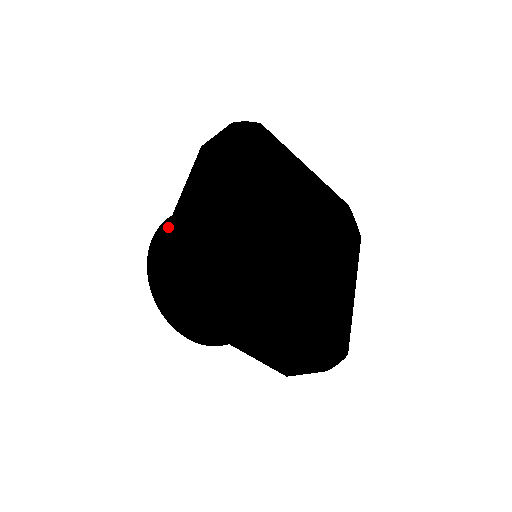
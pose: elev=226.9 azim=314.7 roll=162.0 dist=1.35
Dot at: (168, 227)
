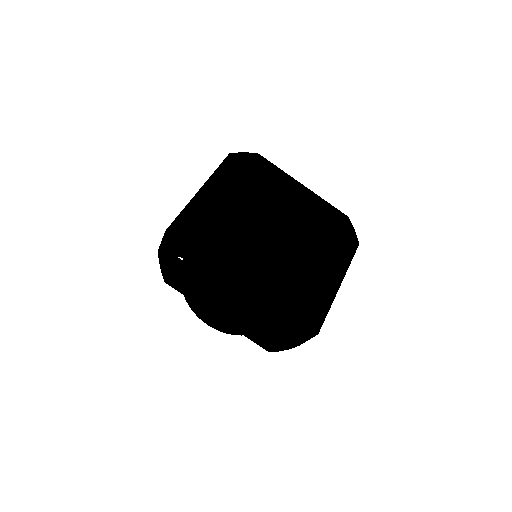
Dot at: occluded
